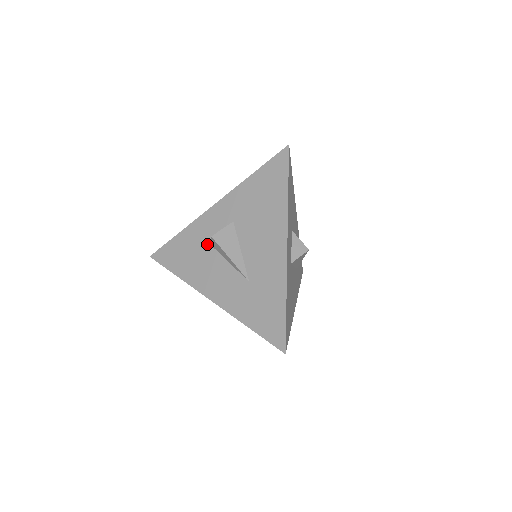
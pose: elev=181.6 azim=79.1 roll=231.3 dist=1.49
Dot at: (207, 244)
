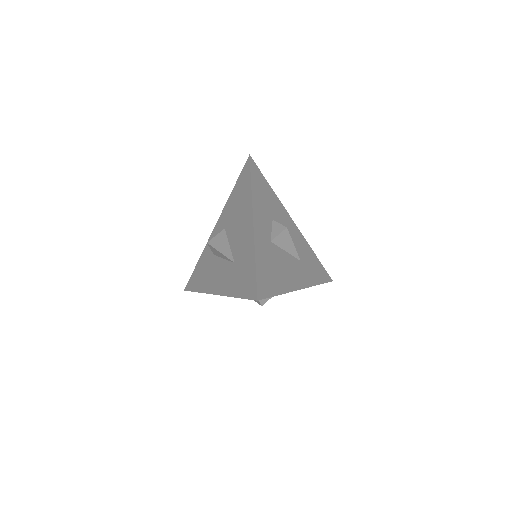
Dot at: (212, 256)
